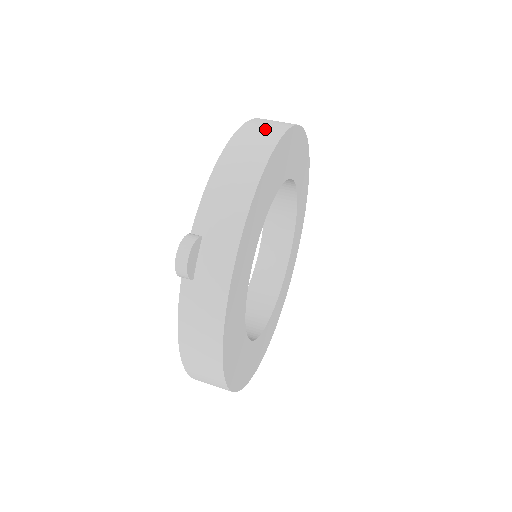
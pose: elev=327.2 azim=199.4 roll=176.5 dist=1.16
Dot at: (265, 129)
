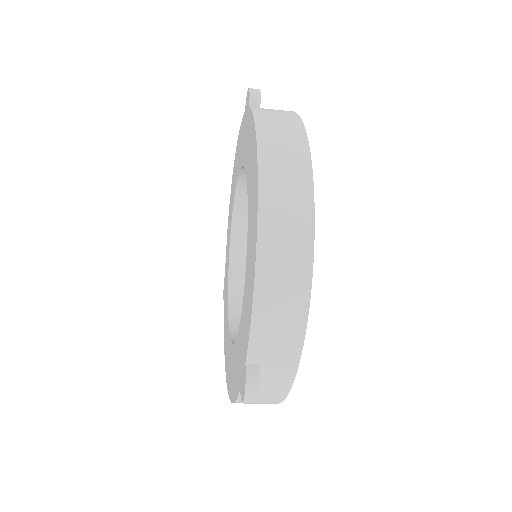
Dot at: (289, 203)
